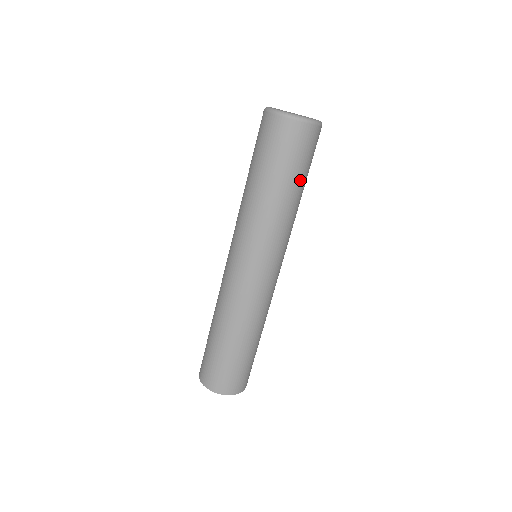
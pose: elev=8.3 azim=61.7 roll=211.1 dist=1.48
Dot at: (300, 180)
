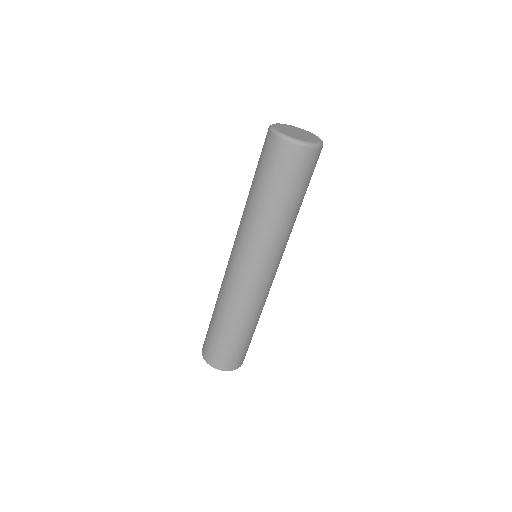
Dot at: (295, 196)
